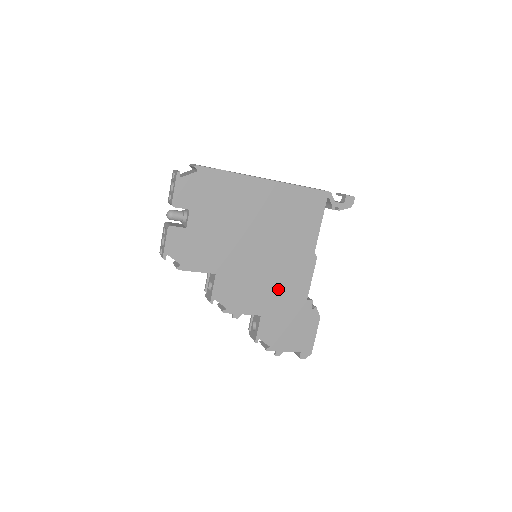
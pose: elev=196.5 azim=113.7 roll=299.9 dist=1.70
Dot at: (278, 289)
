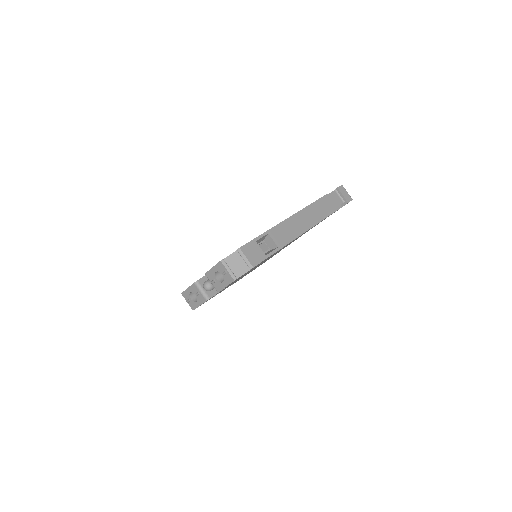
Dot at: occluded
